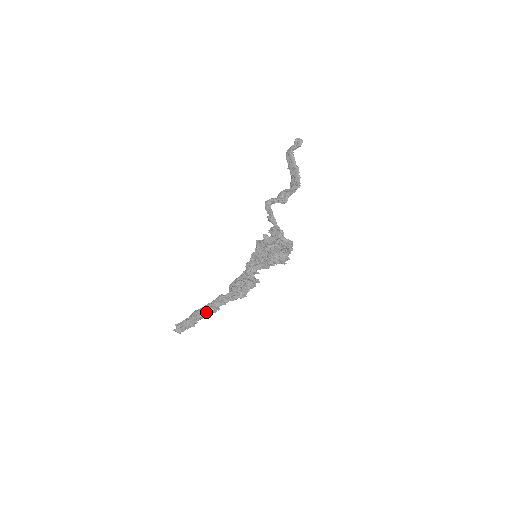
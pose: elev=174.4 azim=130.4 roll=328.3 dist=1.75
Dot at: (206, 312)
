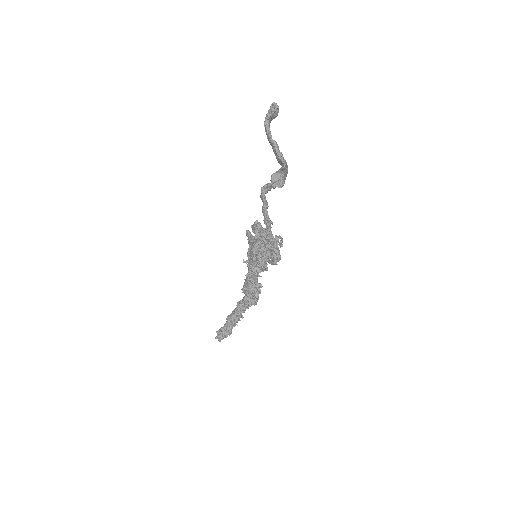
Dot at: (233, 320)
